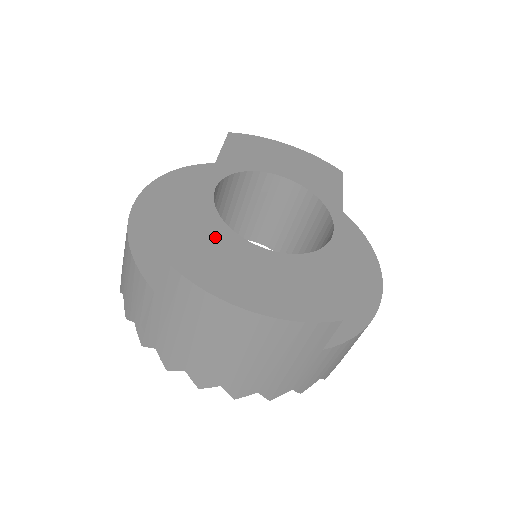
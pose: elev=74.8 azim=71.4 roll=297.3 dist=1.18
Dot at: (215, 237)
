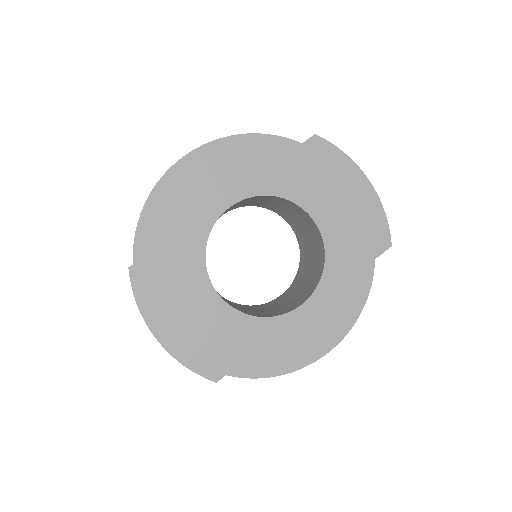
Dot at: (184, 259)
